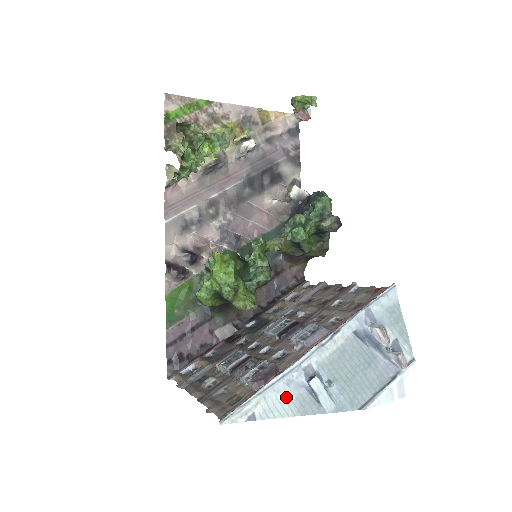
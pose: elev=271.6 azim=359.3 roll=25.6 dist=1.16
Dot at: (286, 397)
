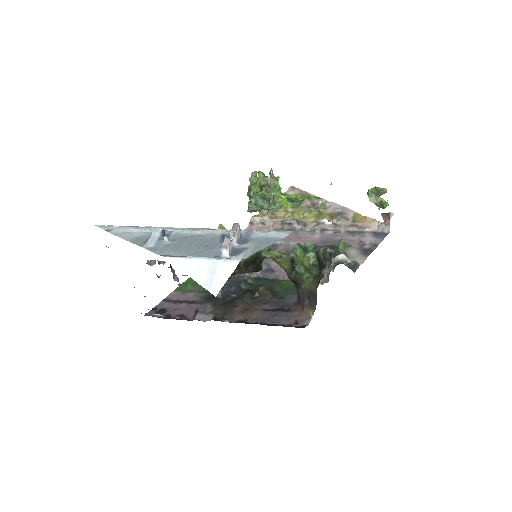
Dot at: (137, 233)
